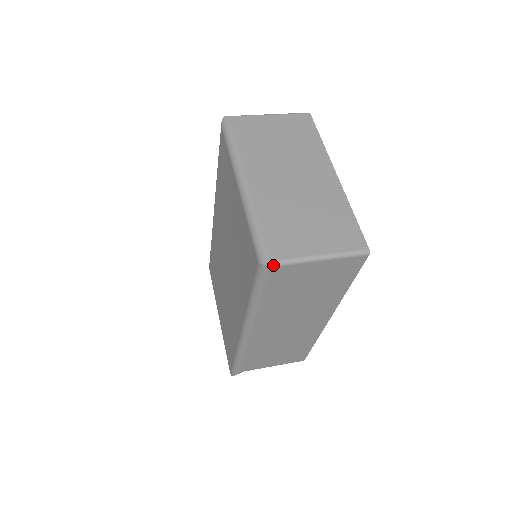
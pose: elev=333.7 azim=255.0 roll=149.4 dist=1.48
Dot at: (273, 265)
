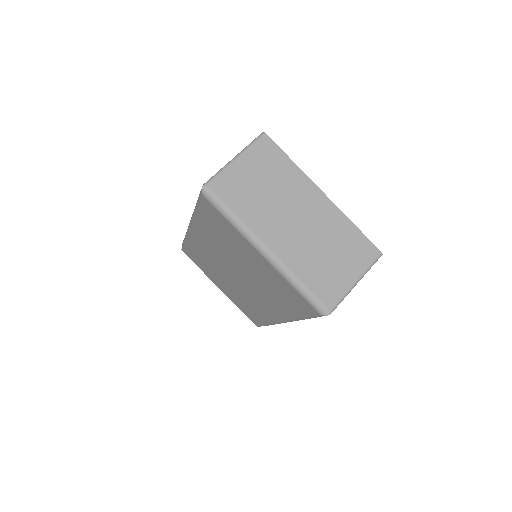
Dot at: occluded
